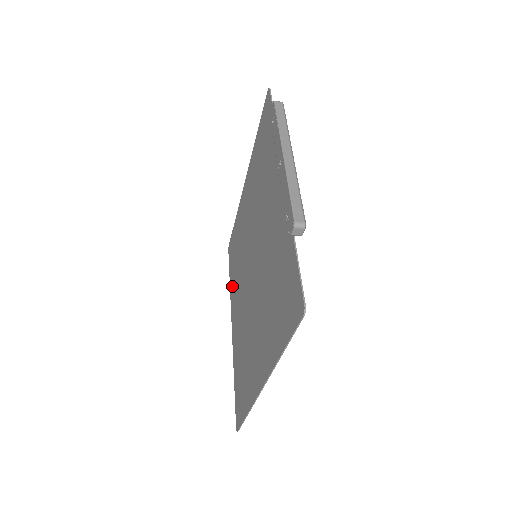
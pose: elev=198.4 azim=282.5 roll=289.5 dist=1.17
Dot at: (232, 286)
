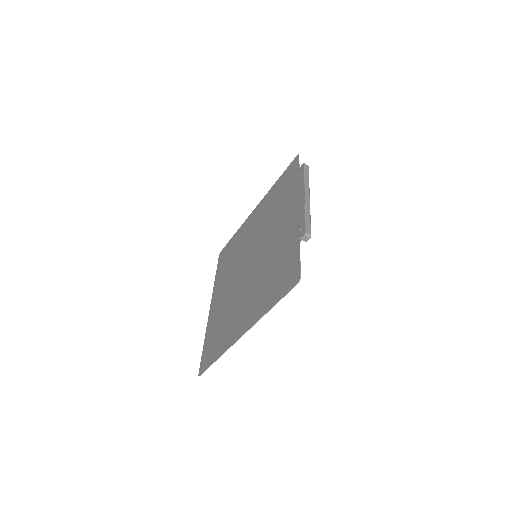
Dot at: (218, 279)
